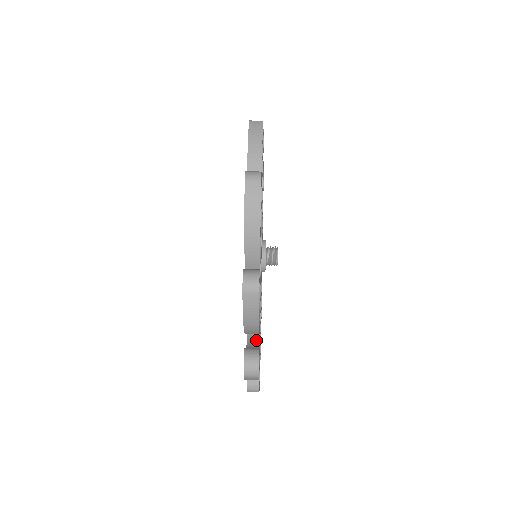
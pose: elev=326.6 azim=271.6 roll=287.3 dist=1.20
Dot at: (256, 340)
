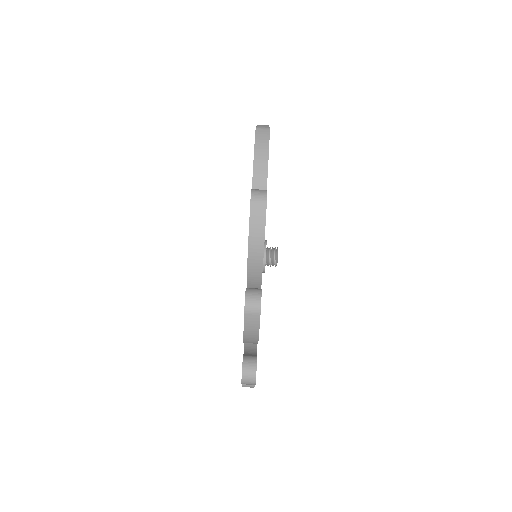
Dot at: occluded
